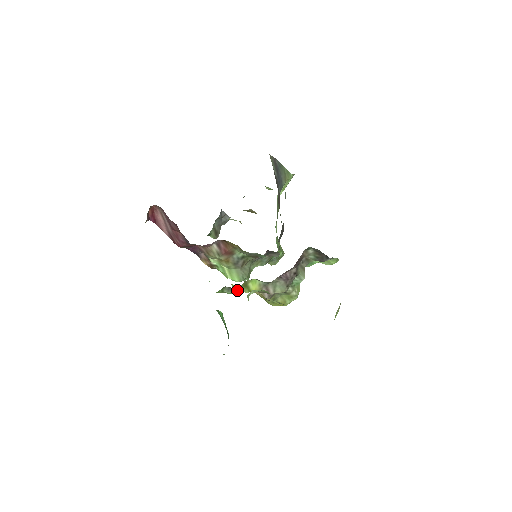
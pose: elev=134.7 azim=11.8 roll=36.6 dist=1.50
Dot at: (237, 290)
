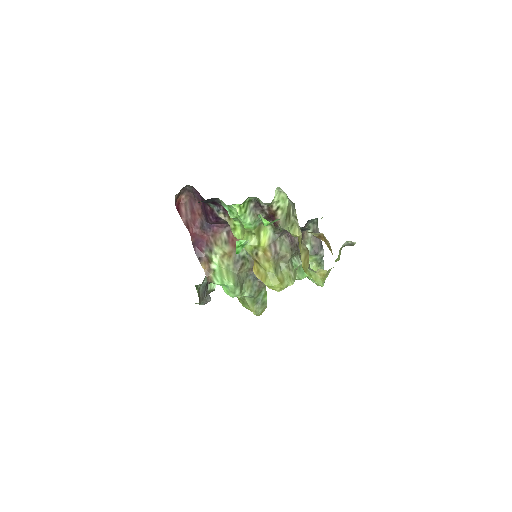
Dot at: (247, 243)
